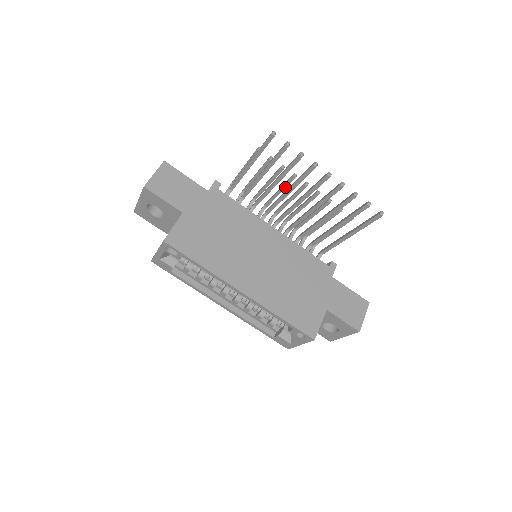
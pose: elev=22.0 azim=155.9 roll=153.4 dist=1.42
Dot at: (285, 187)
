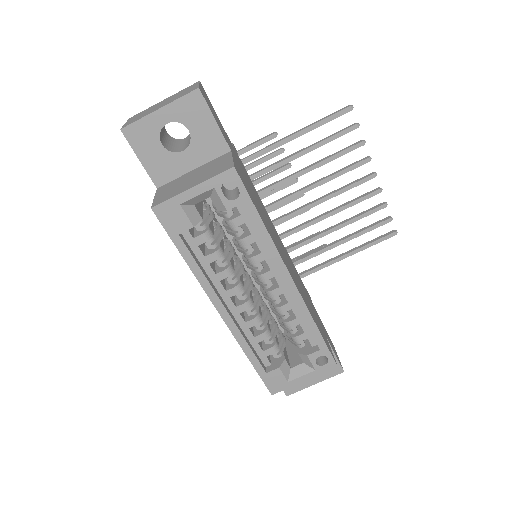
Dot at: (275, 192)
